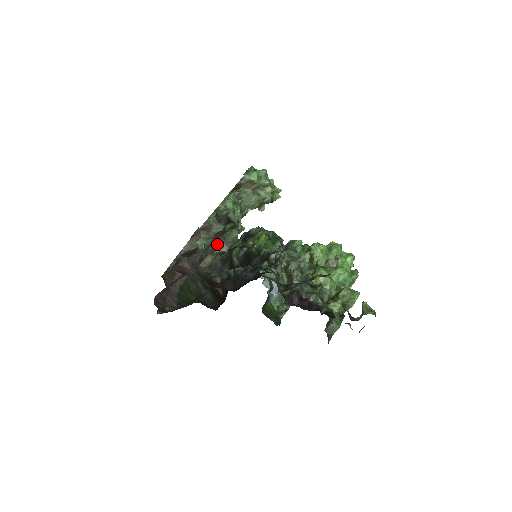
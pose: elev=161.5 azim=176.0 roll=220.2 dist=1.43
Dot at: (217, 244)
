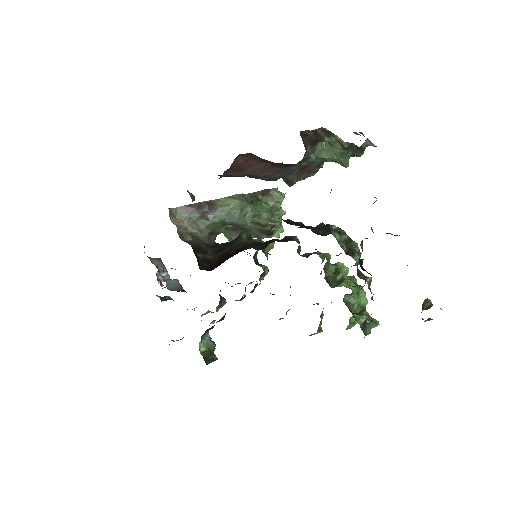
Dot at: (293, 179)
